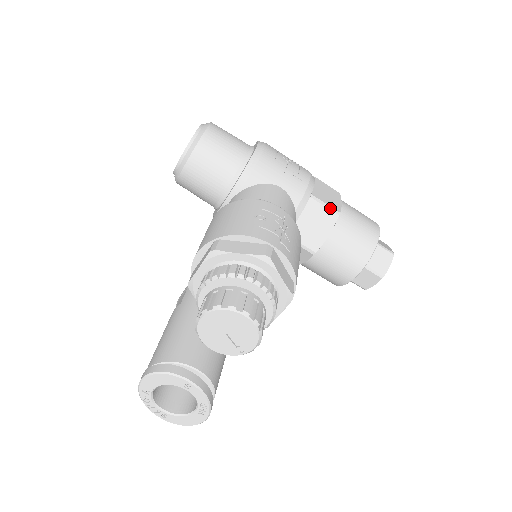
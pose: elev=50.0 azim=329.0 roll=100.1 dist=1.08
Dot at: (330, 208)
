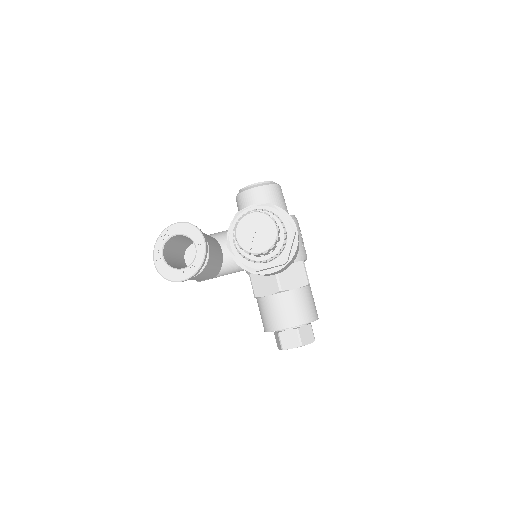
Dot at: (307, 276)
